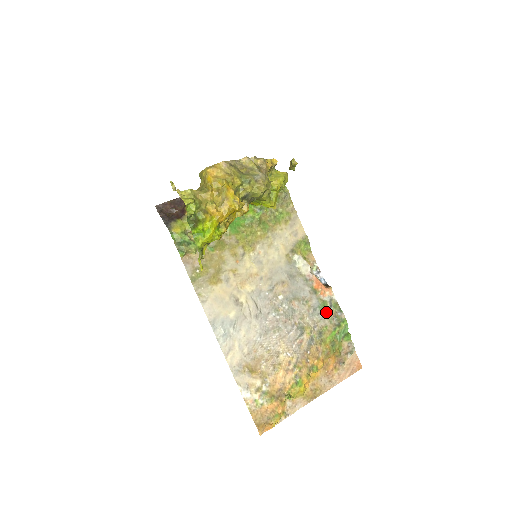
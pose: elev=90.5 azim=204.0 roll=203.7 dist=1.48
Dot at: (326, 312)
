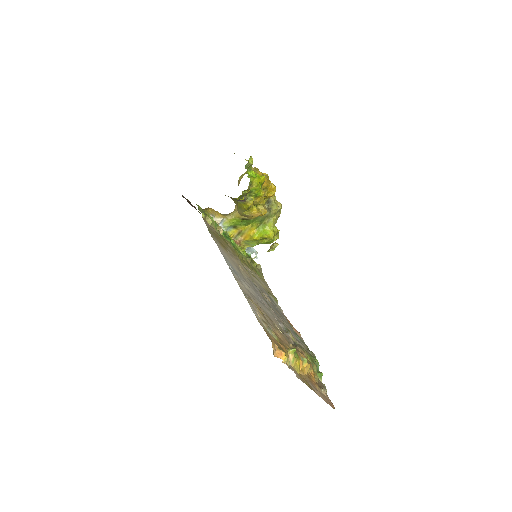
Dot at: (301, 341)
